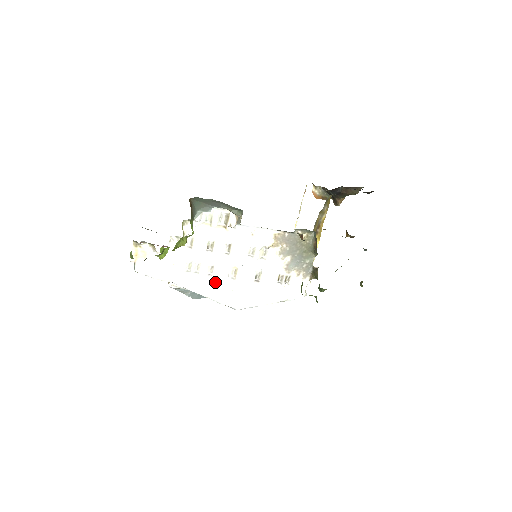
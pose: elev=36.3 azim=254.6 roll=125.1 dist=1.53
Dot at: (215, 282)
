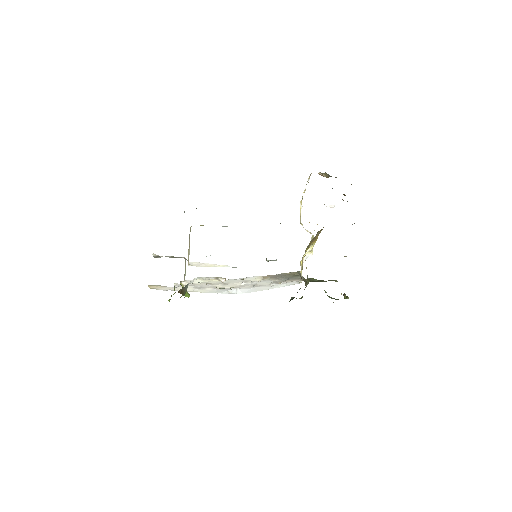
Dot at: (220, 290)
